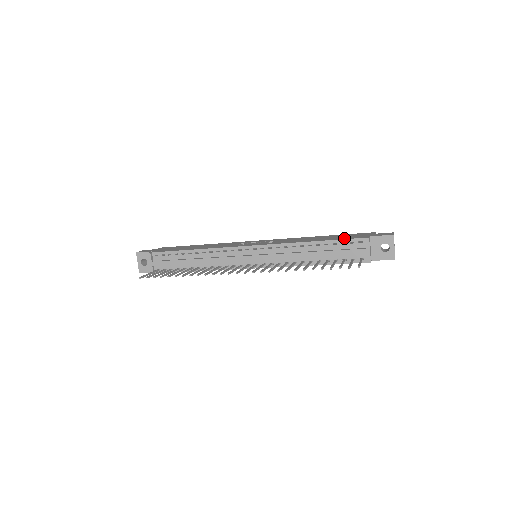
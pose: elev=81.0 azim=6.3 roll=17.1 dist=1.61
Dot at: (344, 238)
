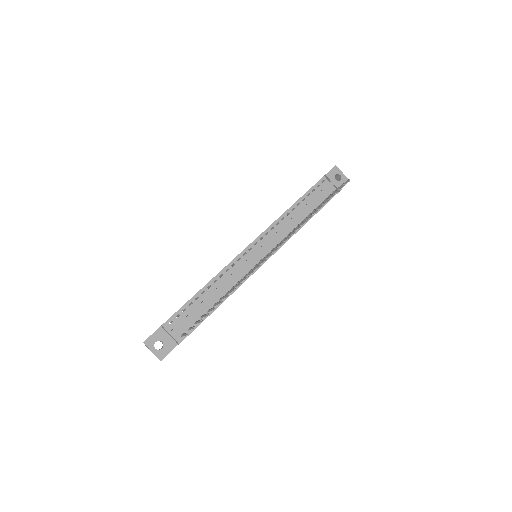
Dot at: (310, 188)
